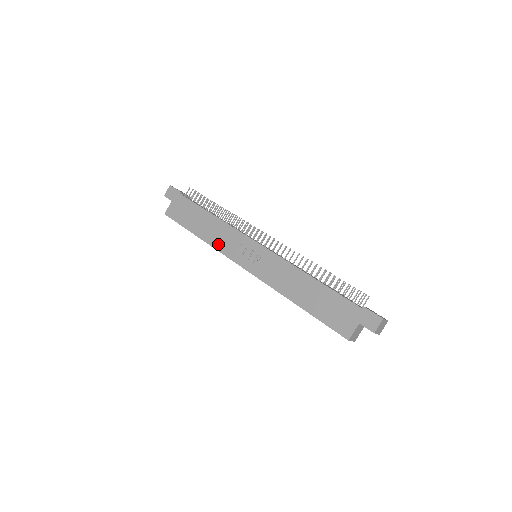
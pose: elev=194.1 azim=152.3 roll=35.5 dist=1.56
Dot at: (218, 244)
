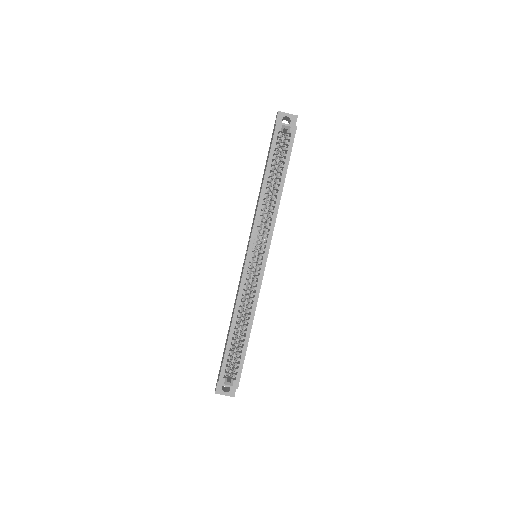
Dot at: occluded
